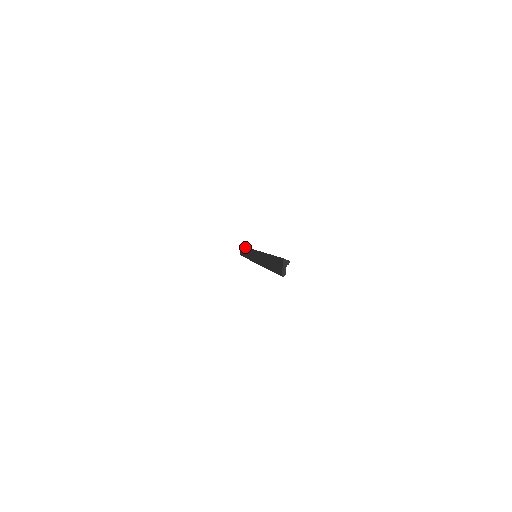
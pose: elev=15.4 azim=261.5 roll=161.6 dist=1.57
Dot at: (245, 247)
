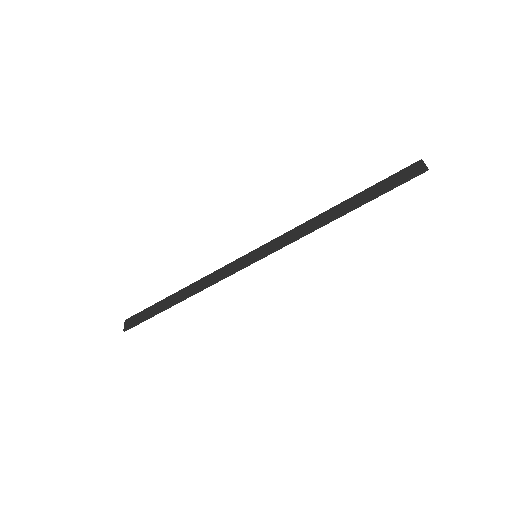
Dot at: occluded
